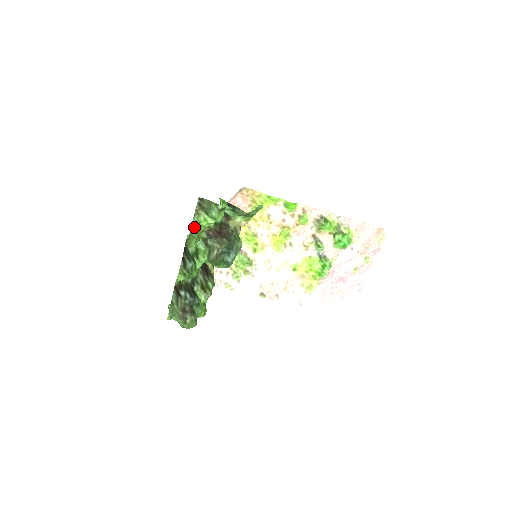
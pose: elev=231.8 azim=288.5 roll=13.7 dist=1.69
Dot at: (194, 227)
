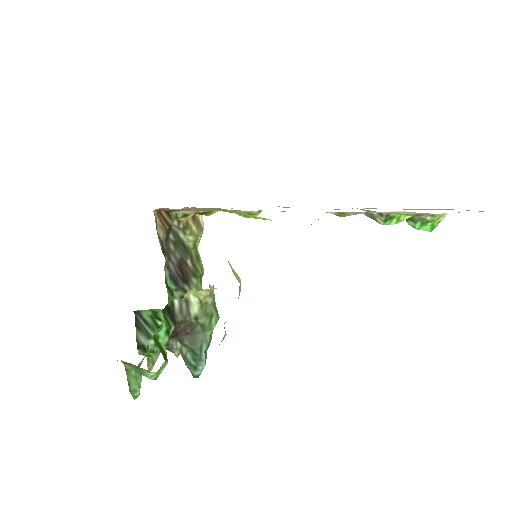
Dot at: (130, 374)
